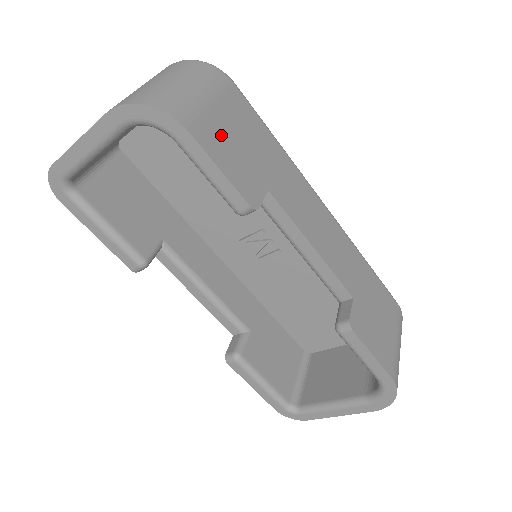
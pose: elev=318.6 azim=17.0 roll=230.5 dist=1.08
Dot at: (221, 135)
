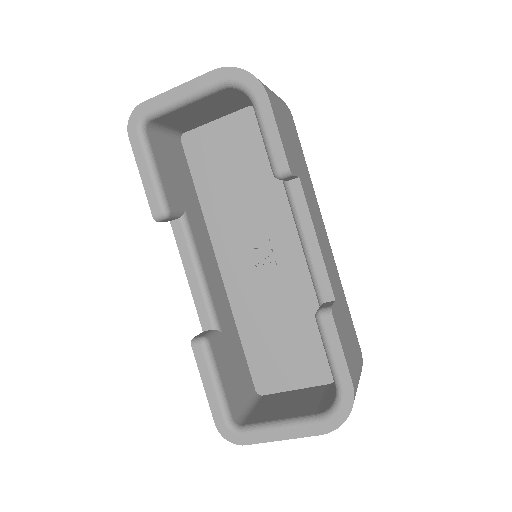
Dot at: (282, 121)
